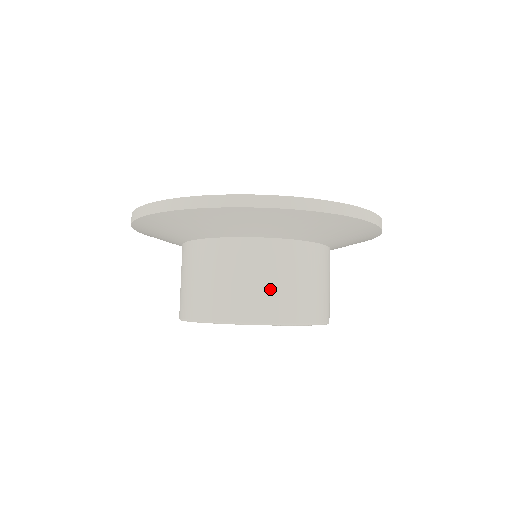
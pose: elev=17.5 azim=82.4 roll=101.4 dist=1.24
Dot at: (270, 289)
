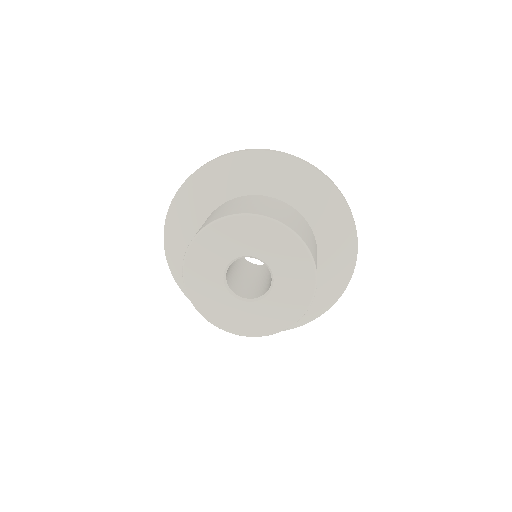
Dot at: (240, 206)
